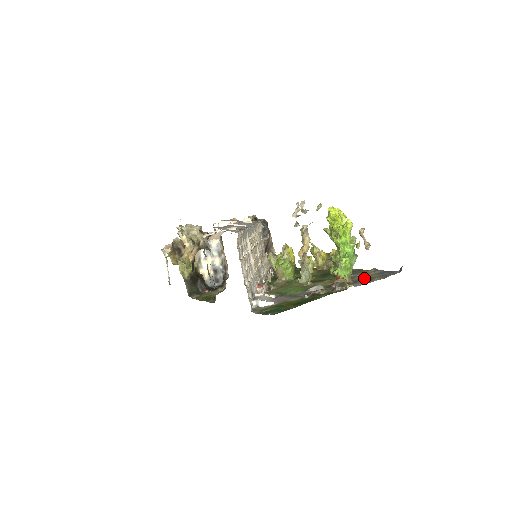
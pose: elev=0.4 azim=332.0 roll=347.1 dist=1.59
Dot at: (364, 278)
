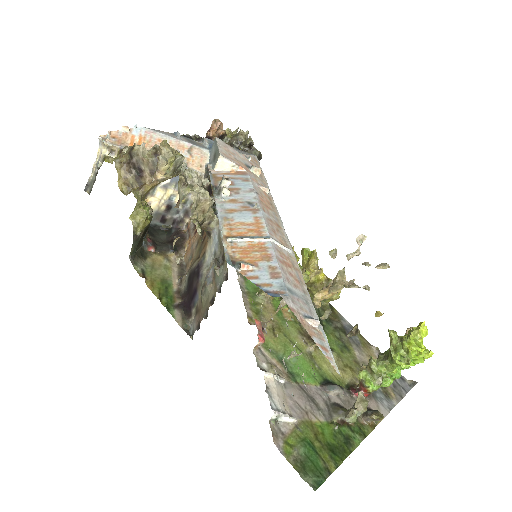
Dot at: occluded
